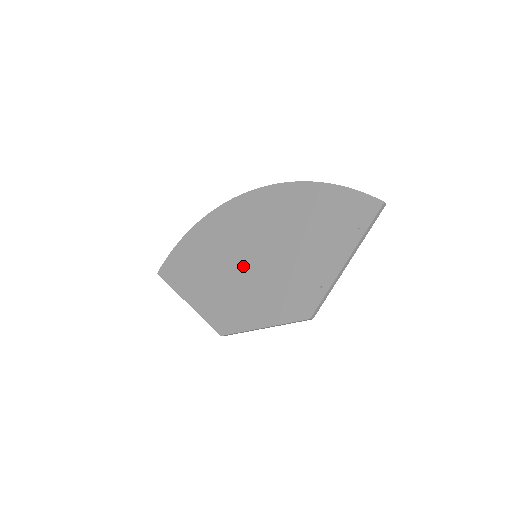
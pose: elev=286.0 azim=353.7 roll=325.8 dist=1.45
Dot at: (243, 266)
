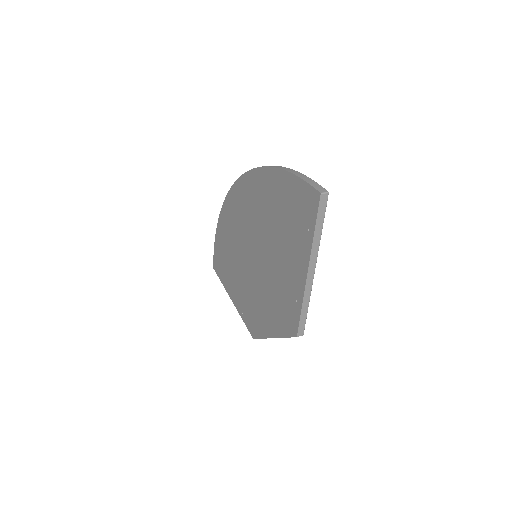
Dot at: (249, 268)
